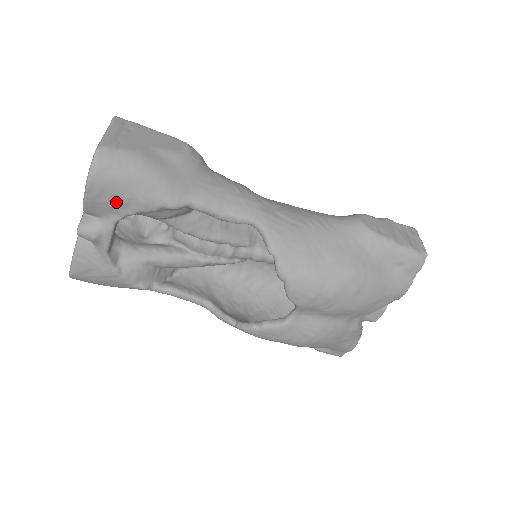
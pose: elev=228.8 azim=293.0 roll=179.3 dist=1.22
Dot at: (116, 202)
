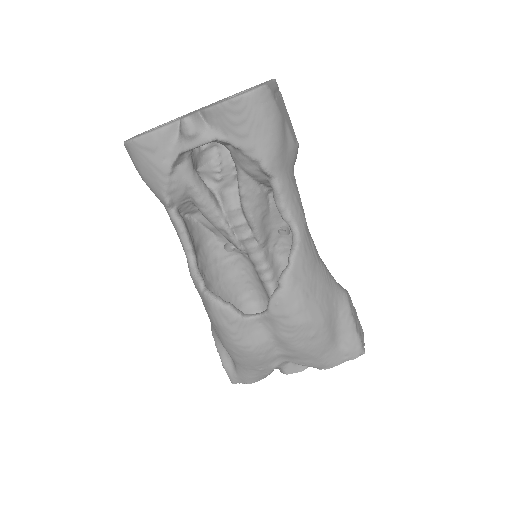
Dot at: (237, 127)
